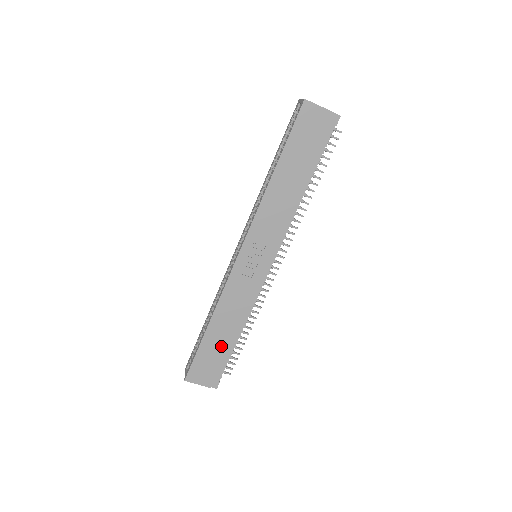
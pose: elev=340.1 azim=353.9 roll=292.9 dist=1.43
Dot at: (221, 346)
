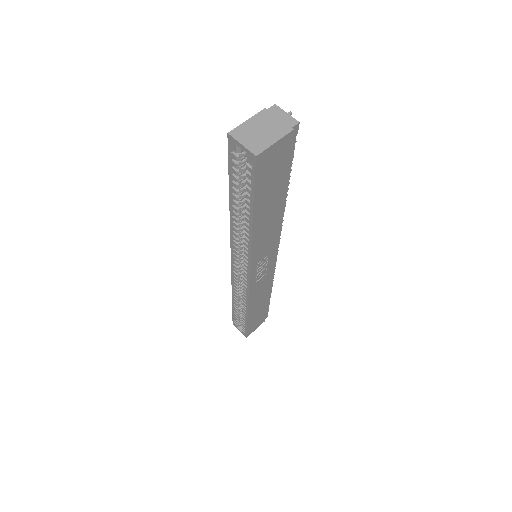
Dot at: (262, 309)
